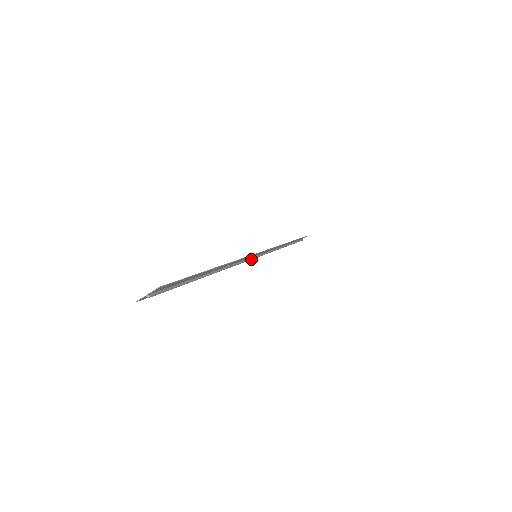
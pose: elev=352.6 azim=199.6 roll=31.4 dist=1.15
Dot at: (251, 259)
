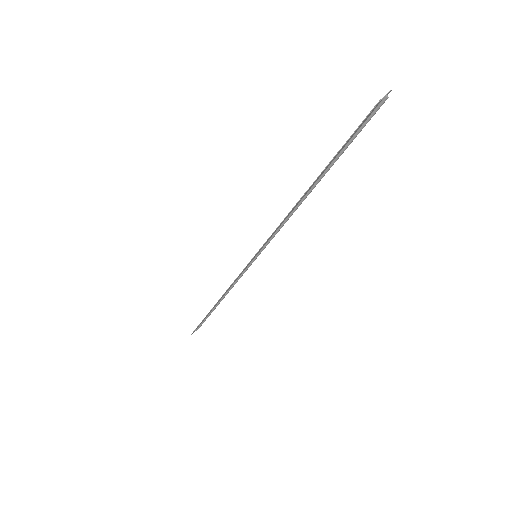
Dot at: (264, 248)
